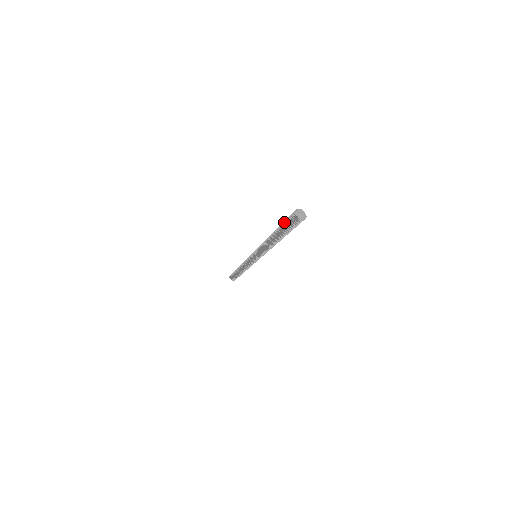
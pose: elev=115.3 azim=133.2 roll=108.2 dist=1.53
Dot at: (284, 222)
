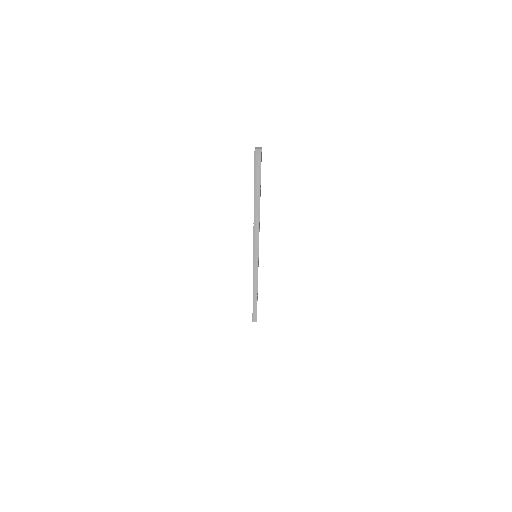
Dot at: occluded
